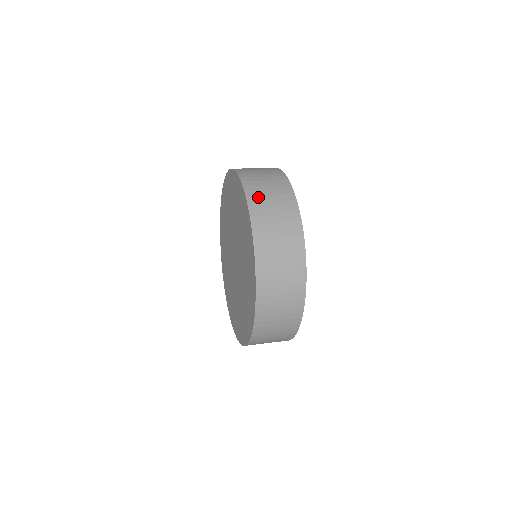
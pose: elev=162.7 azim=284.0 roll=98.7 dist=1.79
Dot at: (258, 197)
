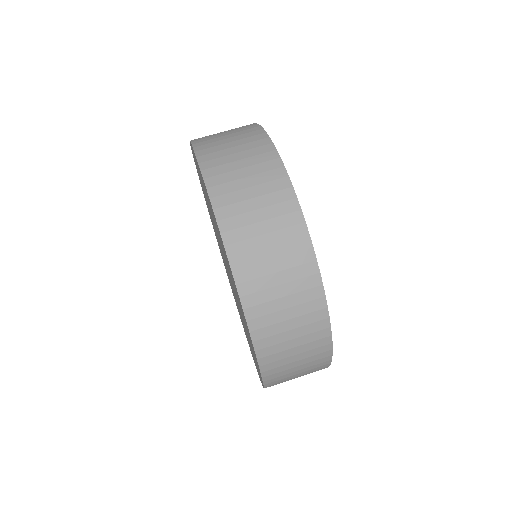
Dot at: occluded
